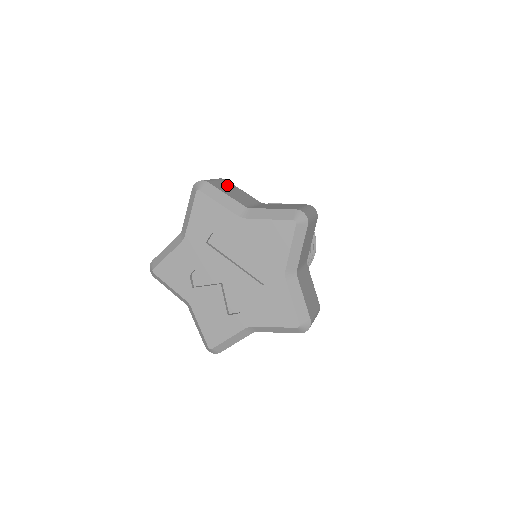
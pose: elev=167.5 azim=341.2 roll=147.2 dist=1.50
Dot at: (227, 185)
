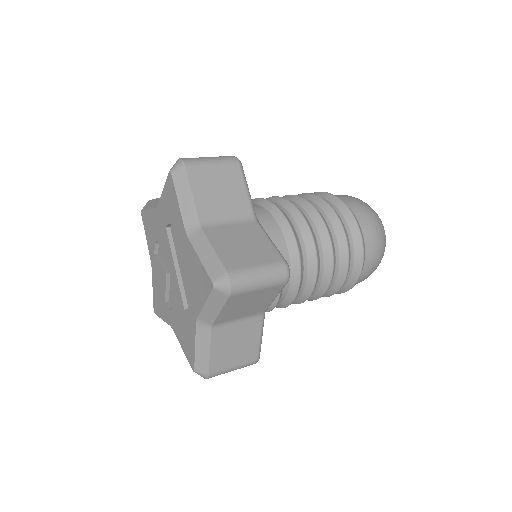
Dot at: (223, 175)
